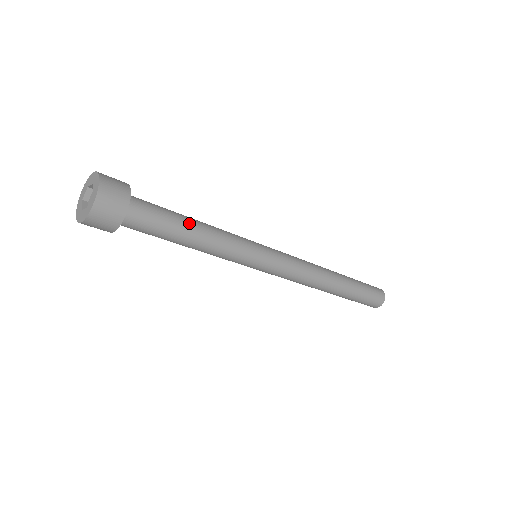
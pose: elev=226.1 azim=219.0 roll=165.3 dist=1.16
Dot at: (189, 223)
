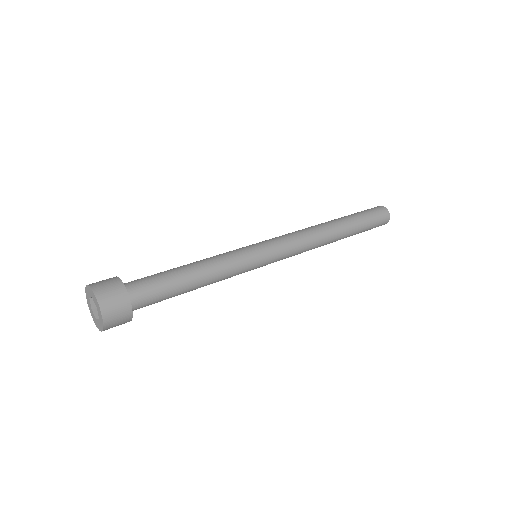
Dot at: (185, 274)
